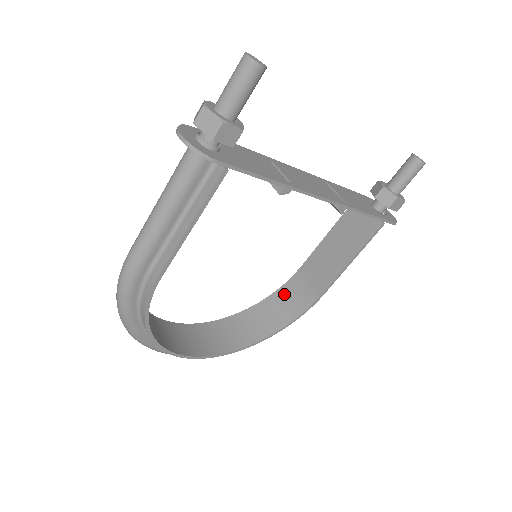
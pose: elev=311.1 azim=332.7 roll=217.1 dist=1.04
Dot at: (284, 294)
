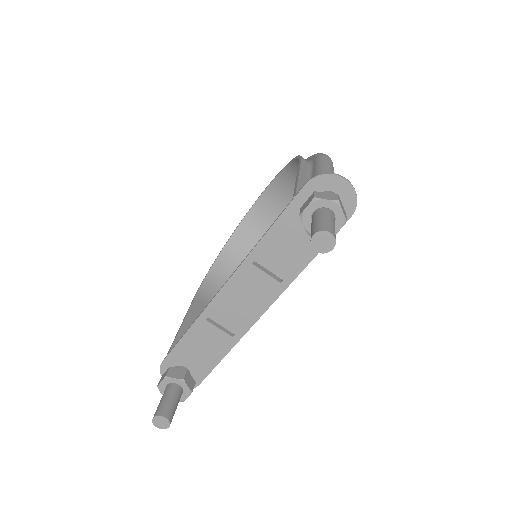
Dot at: occluded
